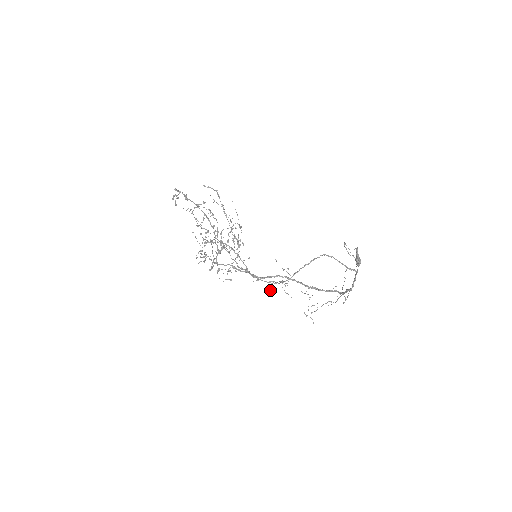
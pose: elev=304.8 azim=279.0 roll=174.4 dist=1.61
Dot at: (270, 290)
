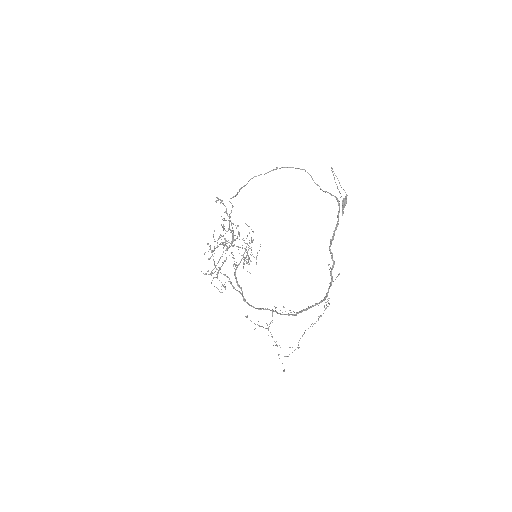
Dot at: (254, 329)
